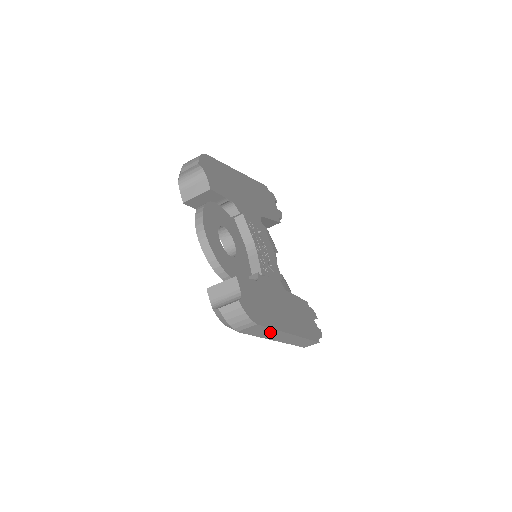
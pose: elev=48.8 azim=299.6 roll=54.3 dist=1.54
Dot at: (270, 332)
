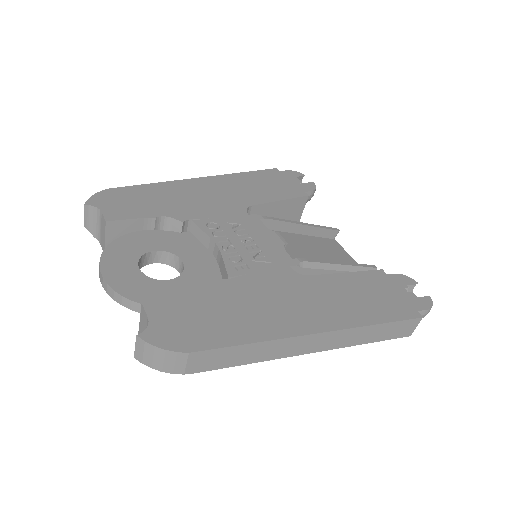
Dot at: (256, 349)
